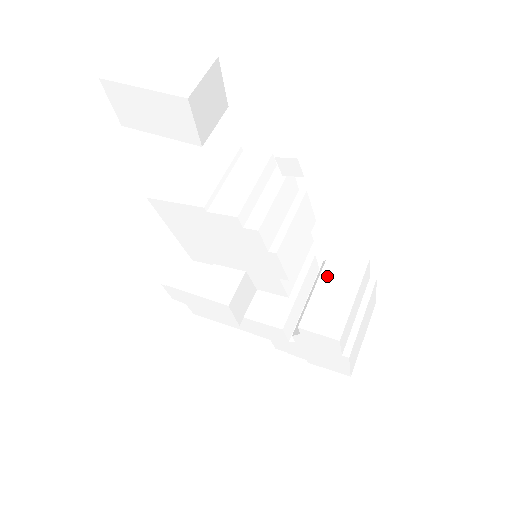
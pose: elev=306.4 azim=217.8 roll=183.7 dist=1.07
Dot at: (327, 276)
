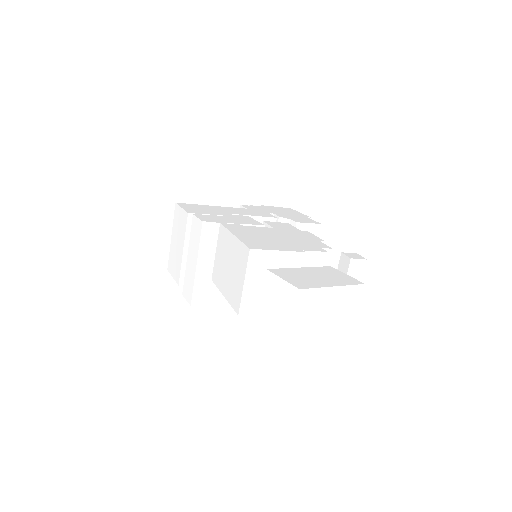
Dot at: occluded
